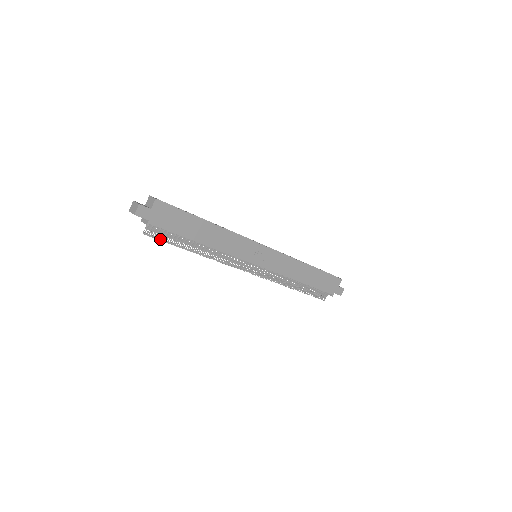
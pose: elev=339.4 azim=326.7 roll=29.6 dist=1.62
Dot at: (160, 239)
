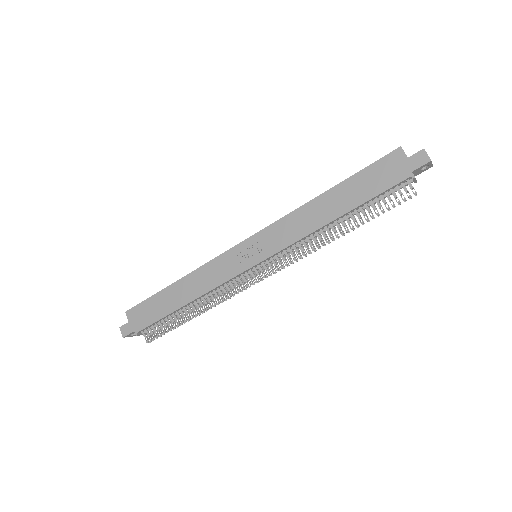
Dot at: (160, 335)
